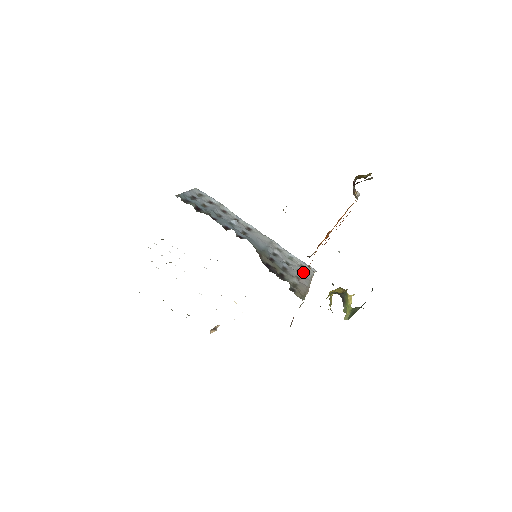
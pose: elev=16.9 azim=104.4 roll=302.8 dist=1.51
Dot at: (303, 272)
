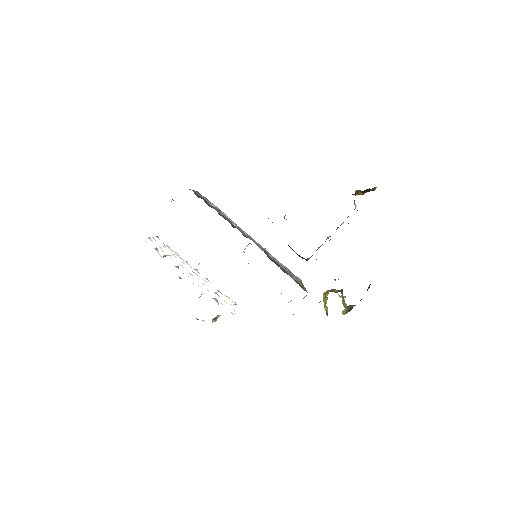
Dot at: occluded
